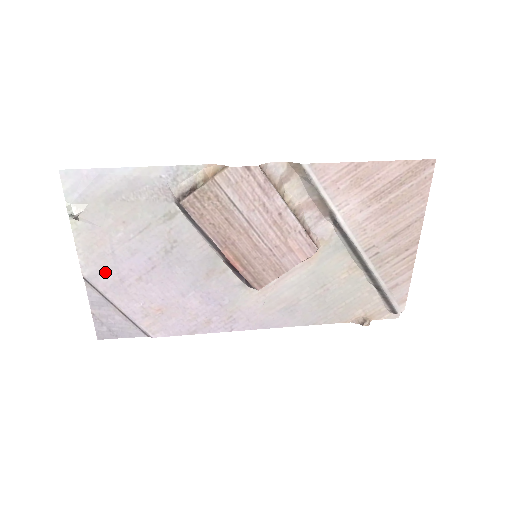
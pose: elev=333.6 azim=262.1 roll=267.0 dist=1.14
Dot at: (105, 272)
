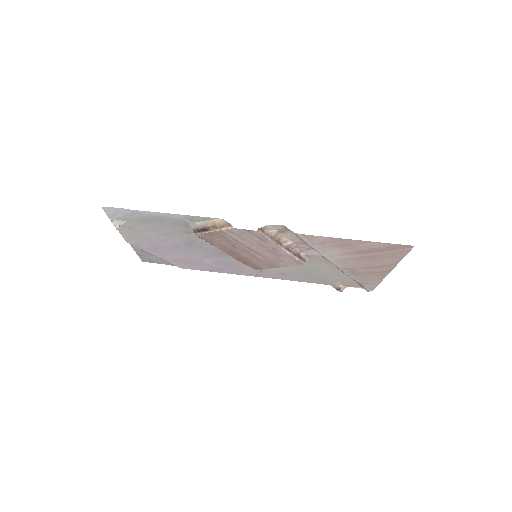
Dot at: (143, 244)
